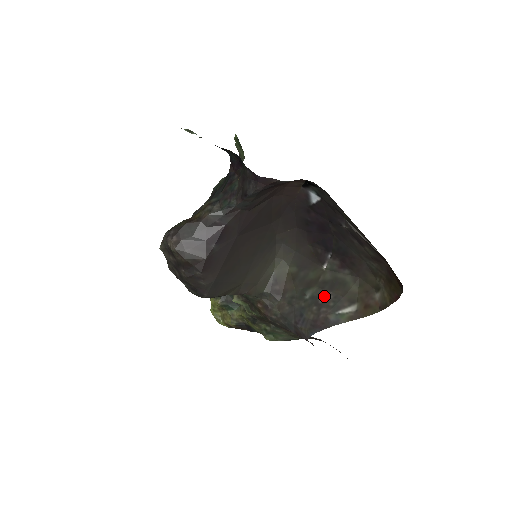
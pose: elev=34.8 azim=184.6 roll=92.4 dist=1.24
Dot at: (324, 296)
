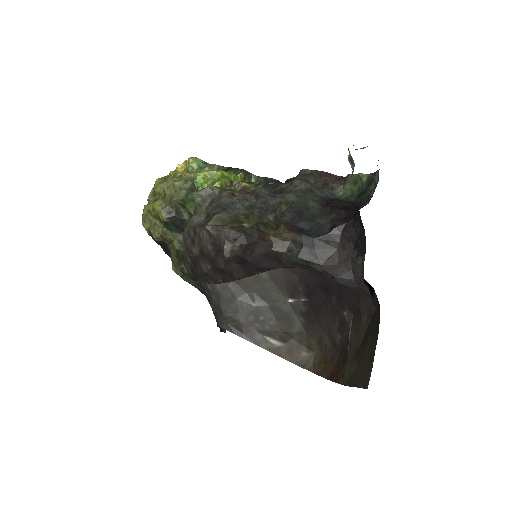
Dot at: (268, 317)
